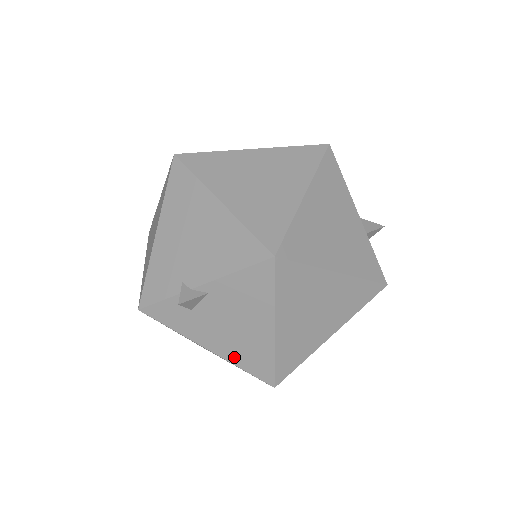
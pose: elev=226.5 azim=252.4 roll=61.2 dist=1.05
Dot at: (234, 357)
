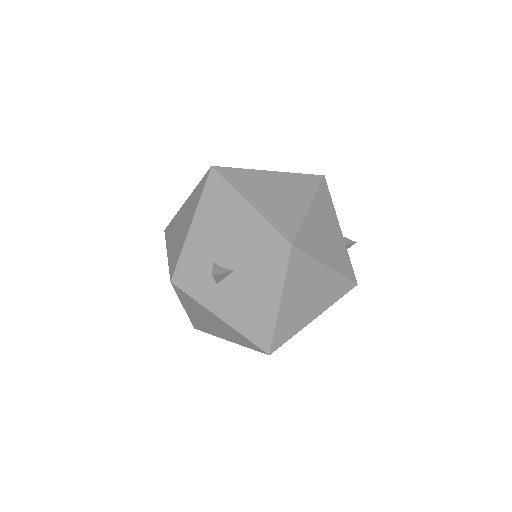
Dot at: (242, 327)
